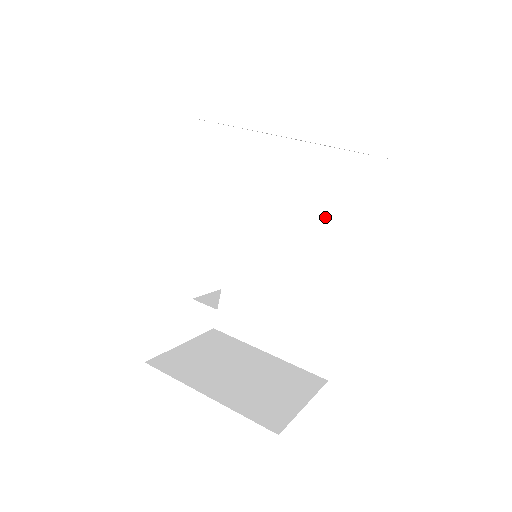
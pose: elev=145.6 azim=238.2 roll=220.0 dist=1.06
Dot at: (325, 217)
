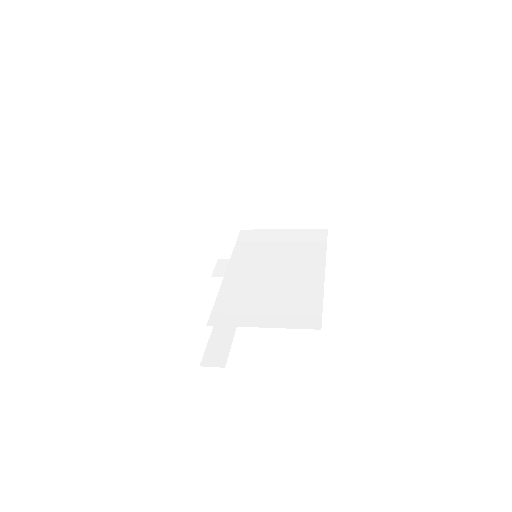
Dot at: (296, 253)
